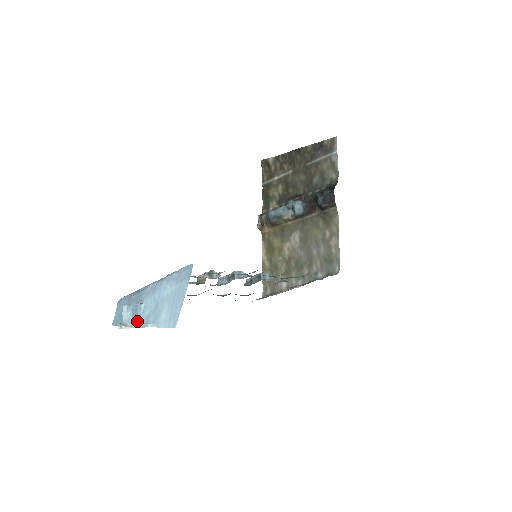
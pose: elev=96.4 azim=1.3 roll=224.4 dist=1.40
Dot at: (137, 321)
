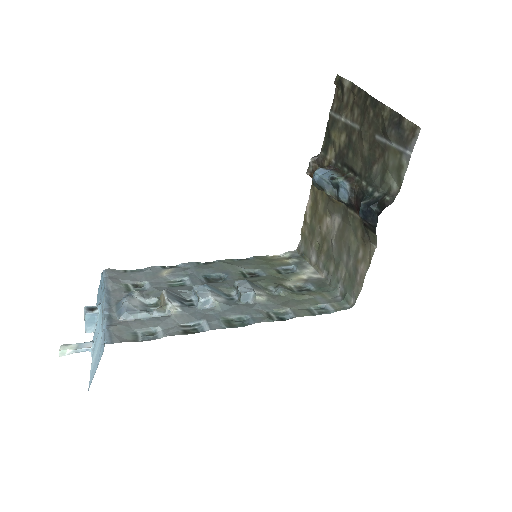
Dot at: (93, 327)
